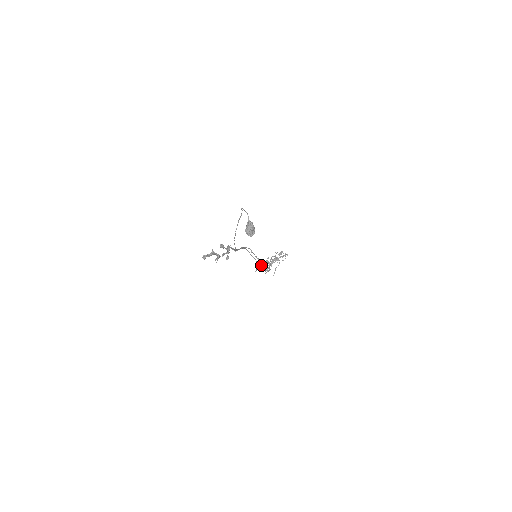
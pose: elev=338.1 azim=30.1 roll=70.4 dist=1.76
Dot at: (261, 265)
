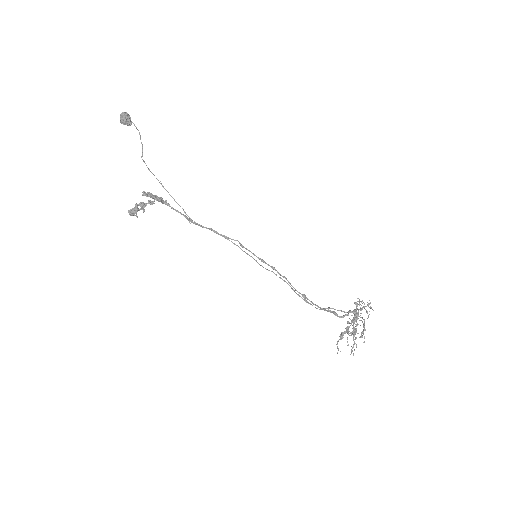
Dot at: (274, 273)
